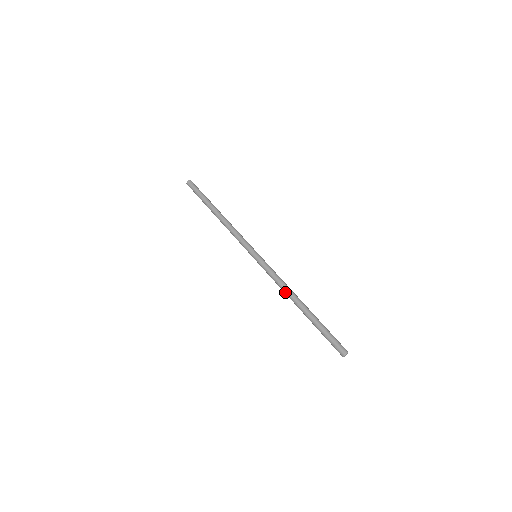
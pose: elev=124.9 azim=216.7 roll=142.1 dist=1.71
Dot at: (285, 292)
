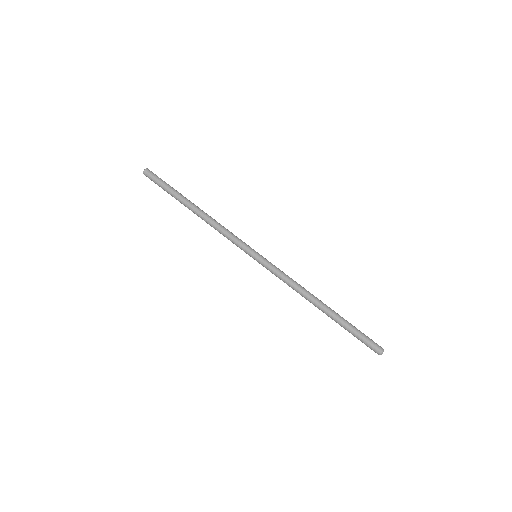
Dot at: (301, 295)
